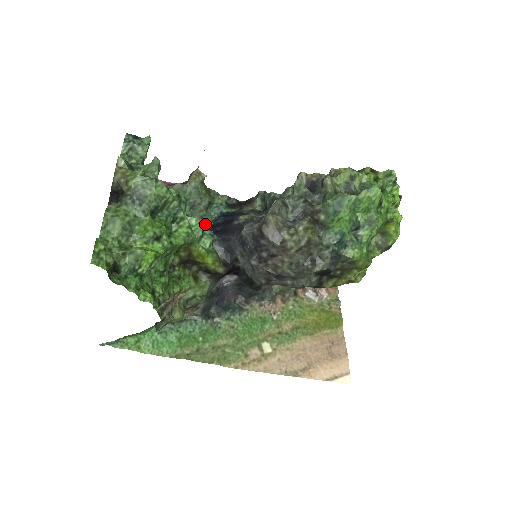
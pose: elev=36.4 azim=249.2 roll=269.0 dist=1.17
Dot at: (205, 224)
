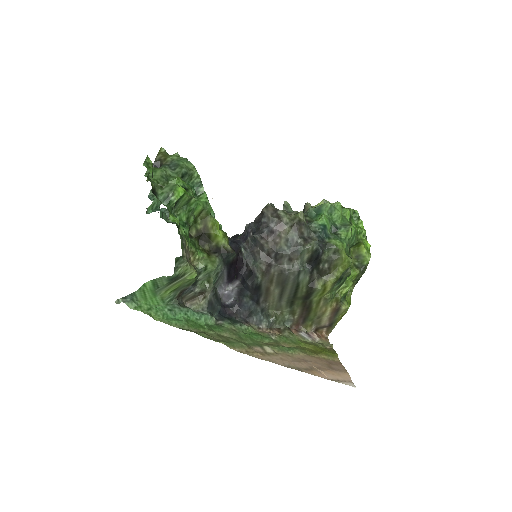
Dot at: occluded
